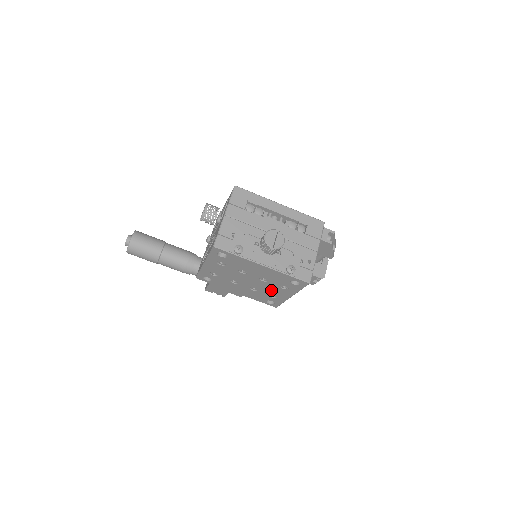
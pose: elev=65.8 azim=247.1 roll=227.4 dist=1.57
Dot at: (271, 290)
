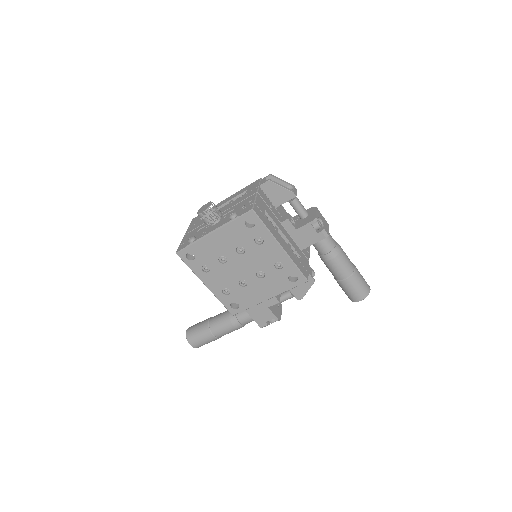
Dot at: (264, 259)
